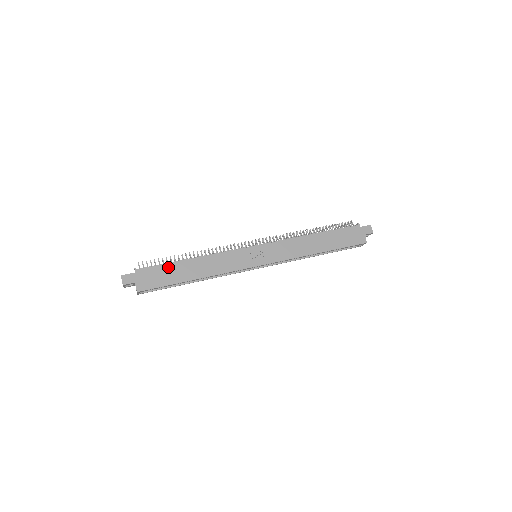
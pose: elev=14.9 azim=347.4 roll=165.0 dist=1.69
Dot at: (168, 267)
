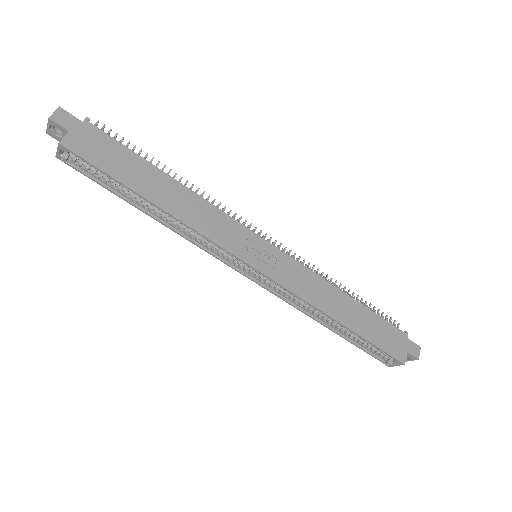
Dot at: (133, 158)
